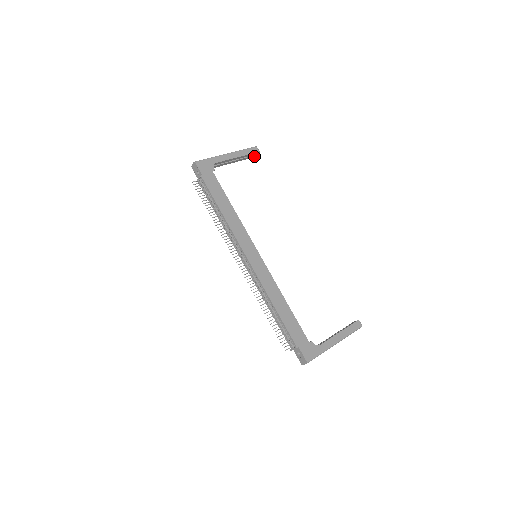
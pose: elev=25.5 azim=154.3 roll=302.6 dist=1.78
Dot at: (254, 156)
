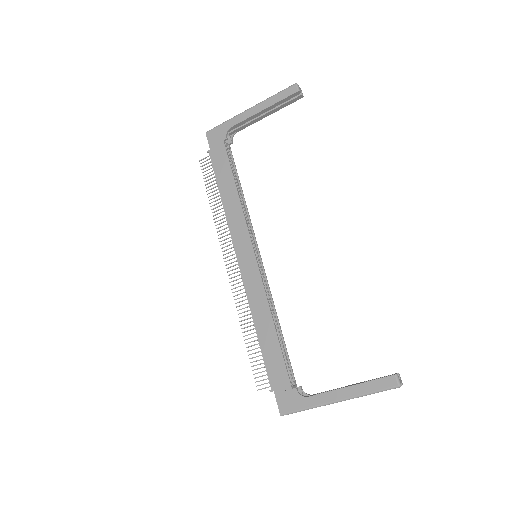
Dot at: (299, 98)
